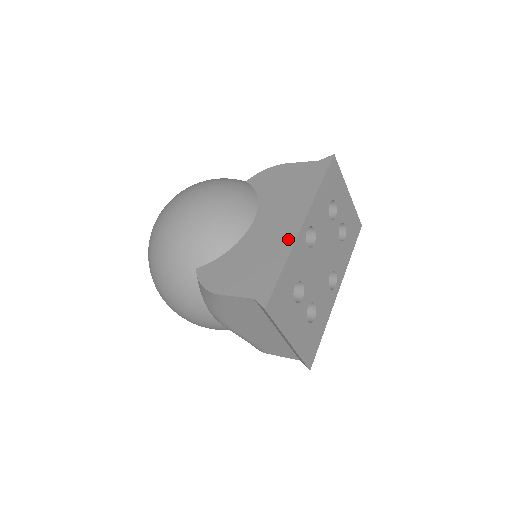
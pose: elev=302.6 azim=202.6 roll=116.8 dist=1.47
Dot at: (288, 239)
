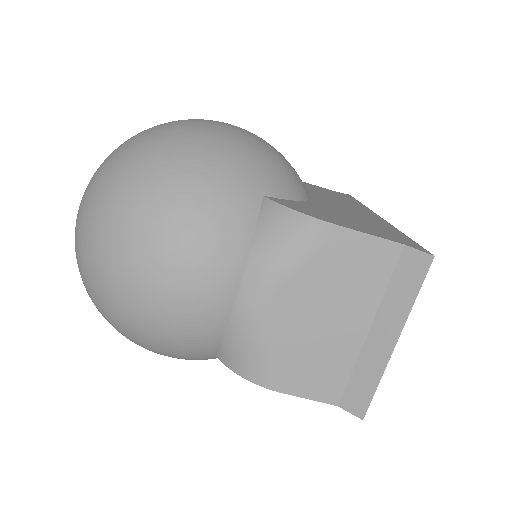
Dot at: (379, 220)
